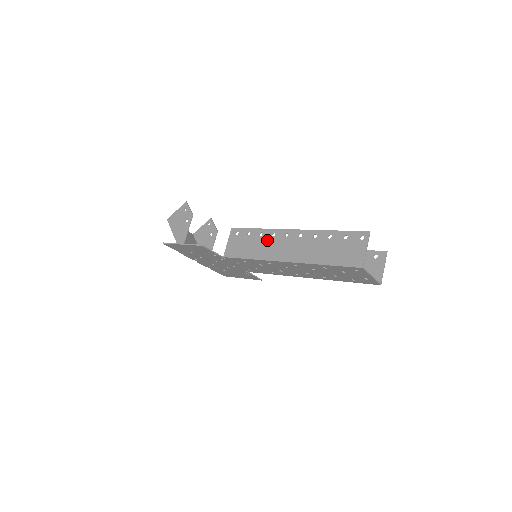
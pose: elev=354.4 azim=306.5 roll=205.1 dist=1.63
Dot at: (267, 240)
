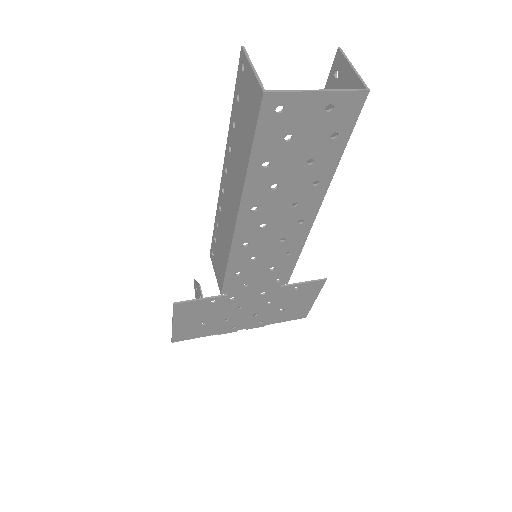
Dot at: (221, 223)
